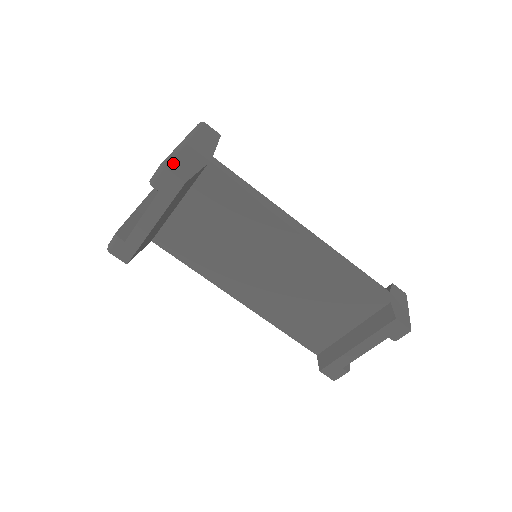
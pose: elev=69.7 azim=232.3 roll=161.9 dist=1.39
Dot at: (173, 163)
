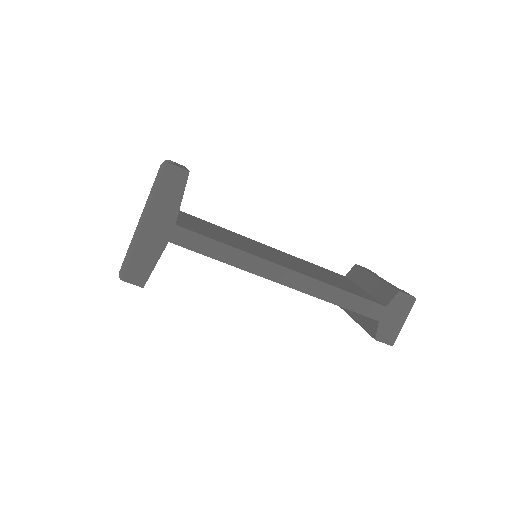
Dot at: (129, 269)
